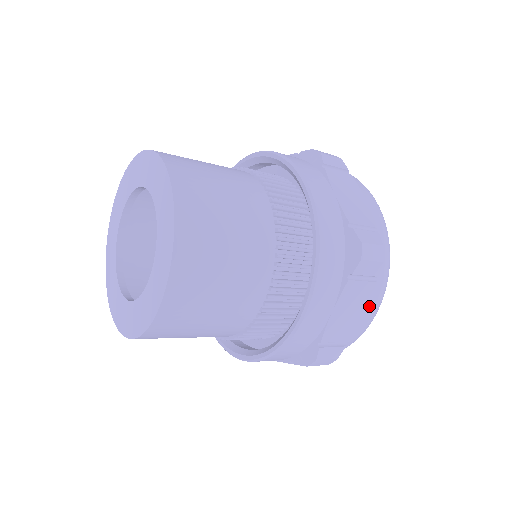
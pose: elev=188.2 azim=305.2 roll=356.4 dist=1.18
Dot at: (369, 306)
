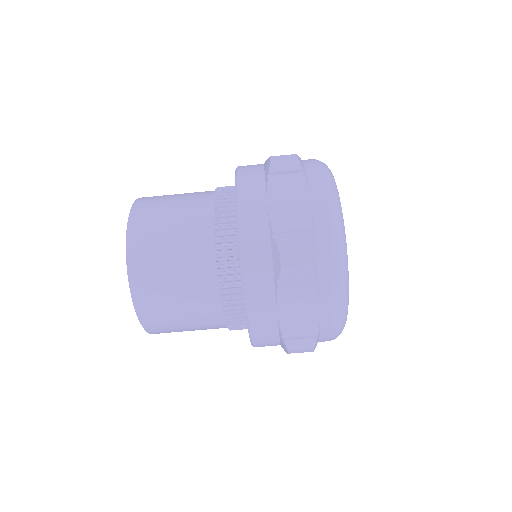
Dot at: occluded
